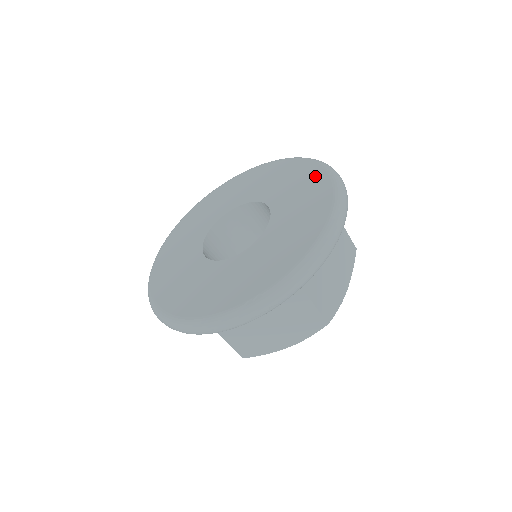
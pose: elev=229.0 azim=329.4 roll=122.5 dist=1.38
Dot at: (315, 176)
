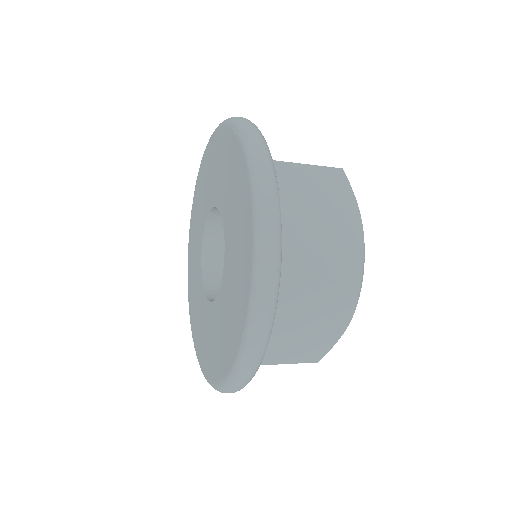
Dot at: (229, 145)
